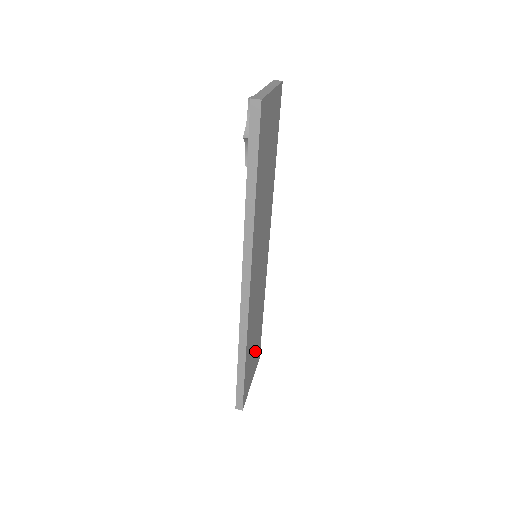
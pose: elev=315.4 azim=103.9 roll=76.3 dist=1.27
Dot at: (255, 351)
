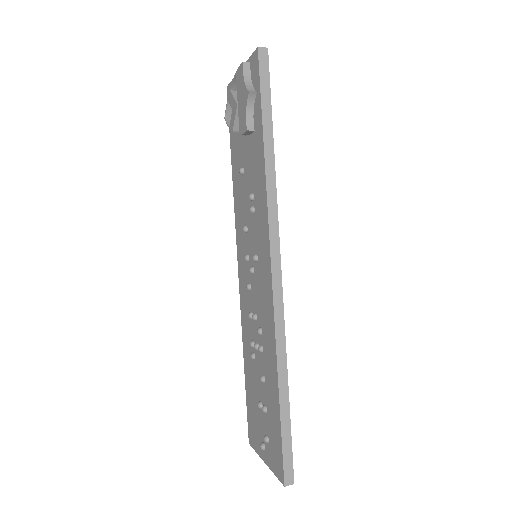
Dot at: occluded
